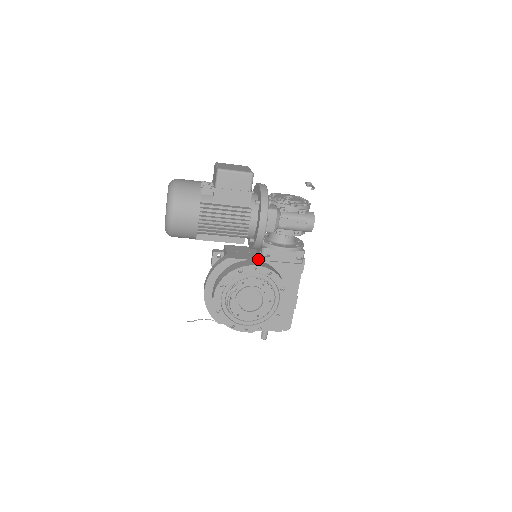
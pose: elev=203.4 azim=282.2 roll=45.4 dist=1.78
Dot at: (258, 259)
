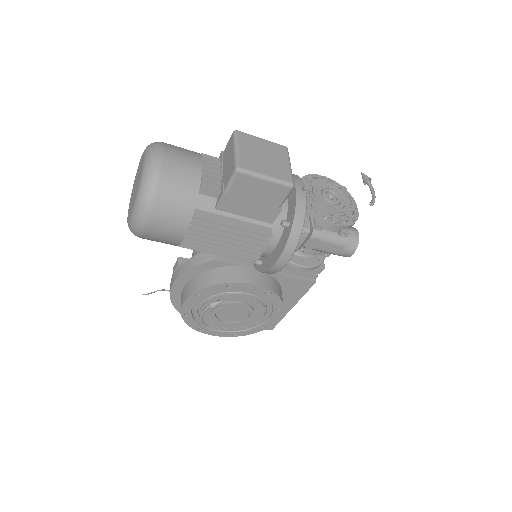
Dot at: occluded
